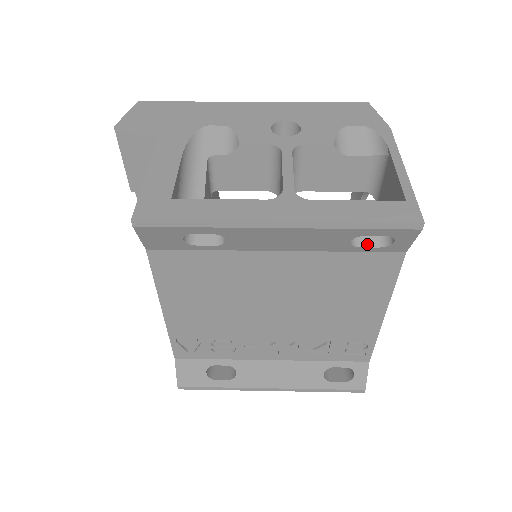
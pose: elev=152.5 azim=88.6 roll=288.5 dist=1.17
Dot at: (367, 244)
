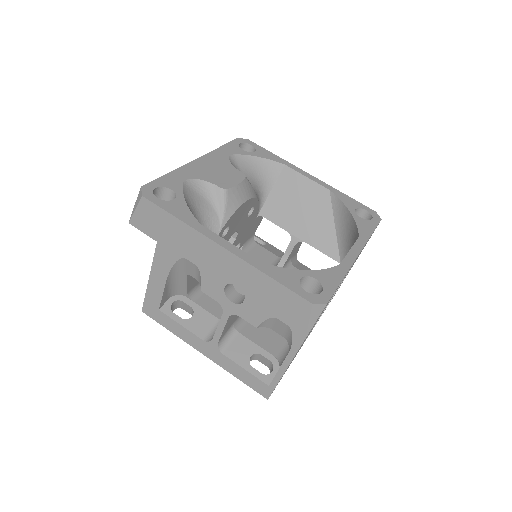
Dot at: (262, 363)
